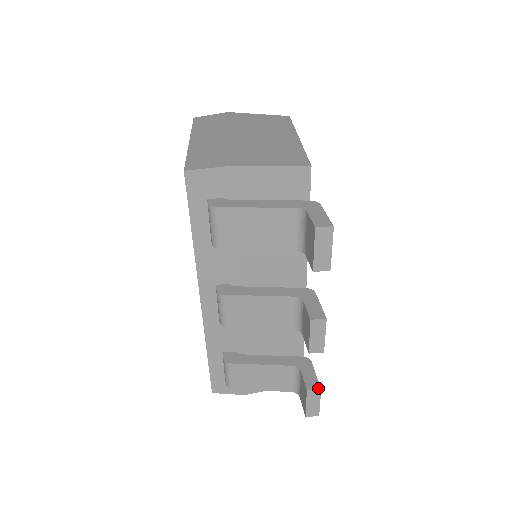
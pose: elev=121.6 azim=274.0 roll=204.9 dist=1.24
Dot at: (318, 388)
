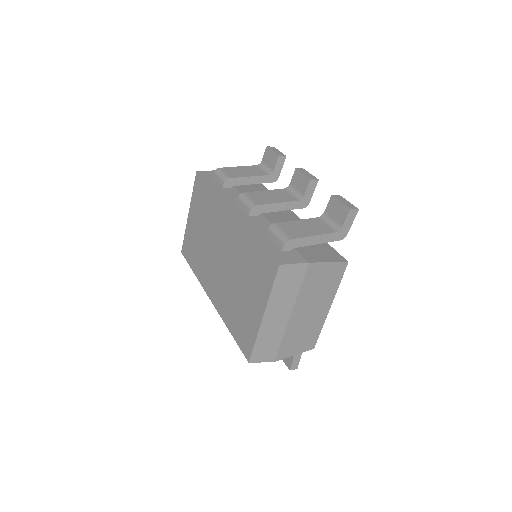
Dot at: (338, 196)
